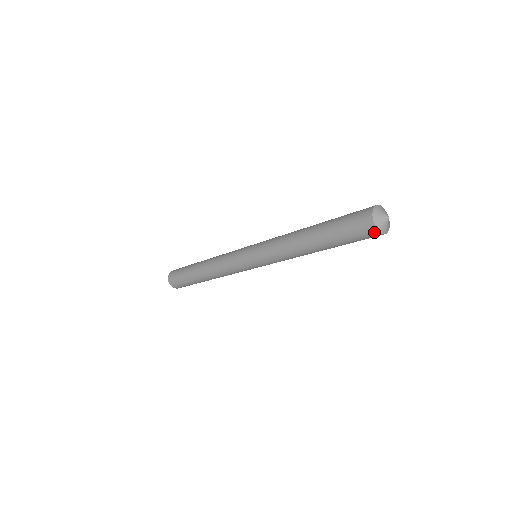
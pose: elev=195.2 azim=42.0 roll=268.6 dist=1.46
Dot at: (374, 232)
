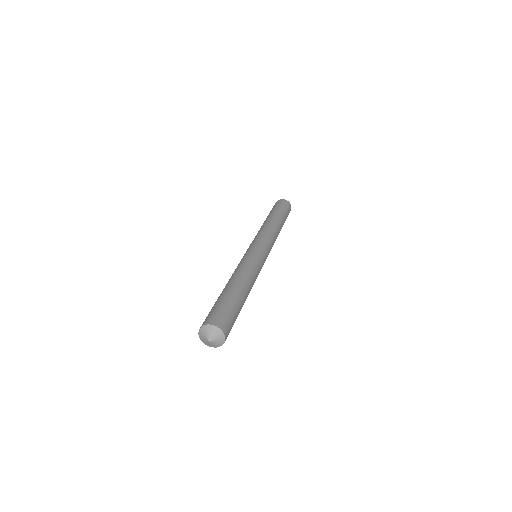
Dot at: occluded
